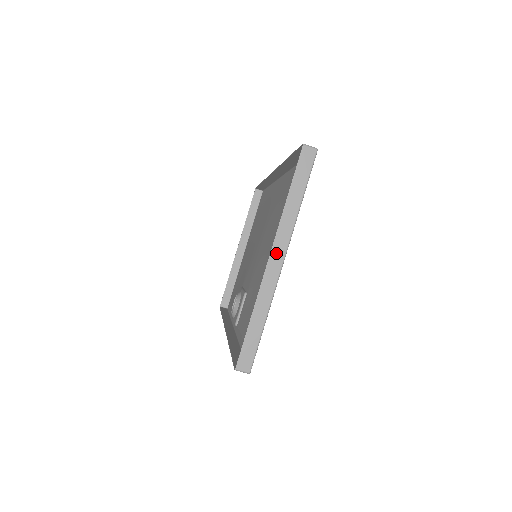
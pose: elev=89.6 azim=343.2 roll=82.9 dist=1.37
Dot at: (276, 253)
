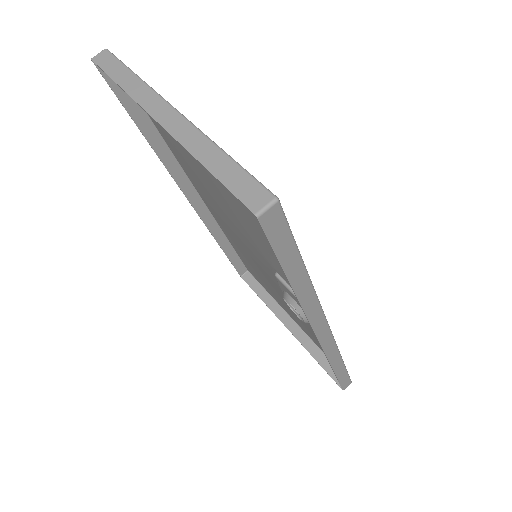
Dot at: (158, 112)
